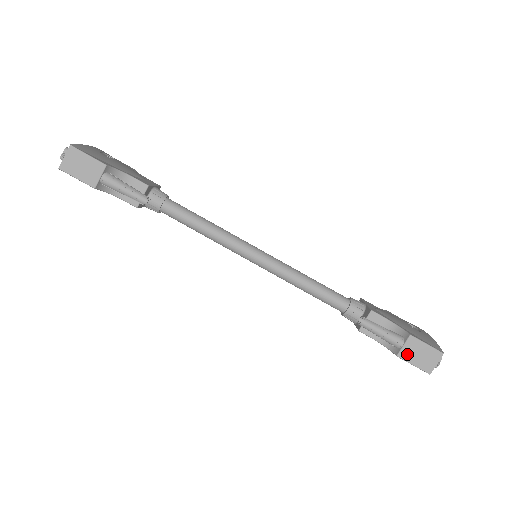
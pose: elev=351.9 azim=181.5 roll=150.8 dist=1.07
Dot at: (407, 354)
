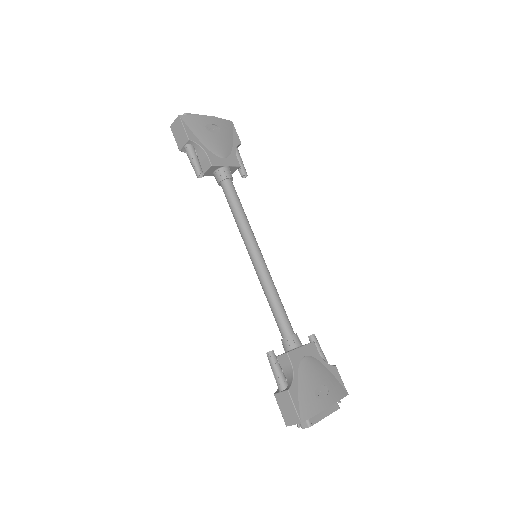
Dot at: (280, 399)
